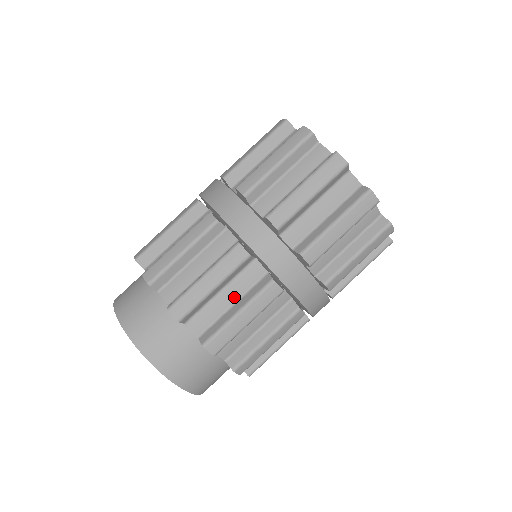
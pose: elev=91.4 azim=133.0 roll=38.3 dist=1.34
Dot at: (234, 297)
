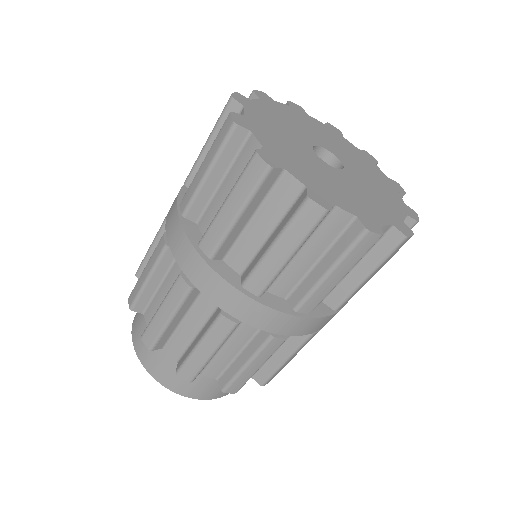
Dot at: occluded
